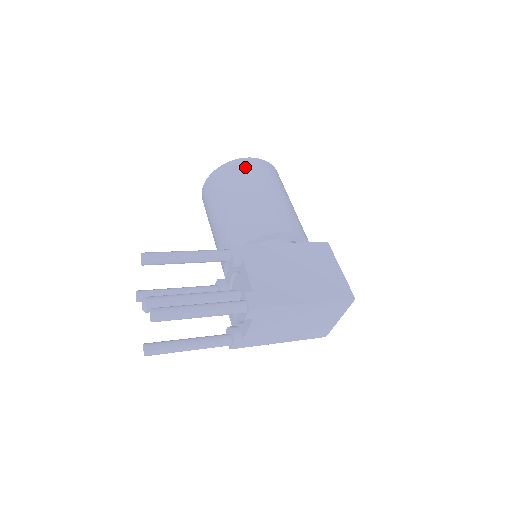
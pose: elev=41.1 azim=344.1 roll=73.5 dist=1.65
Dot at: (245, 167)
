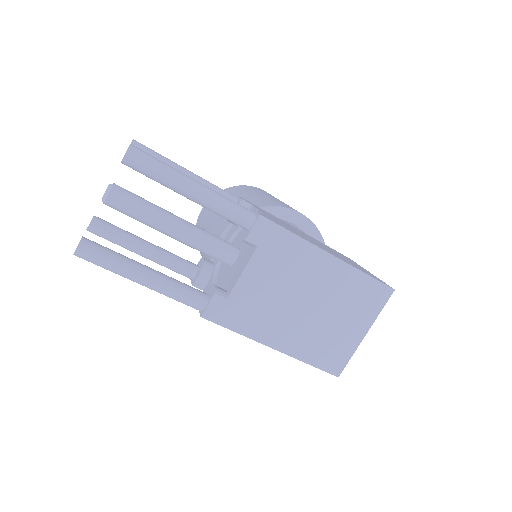
Dot at: (258, 189)
